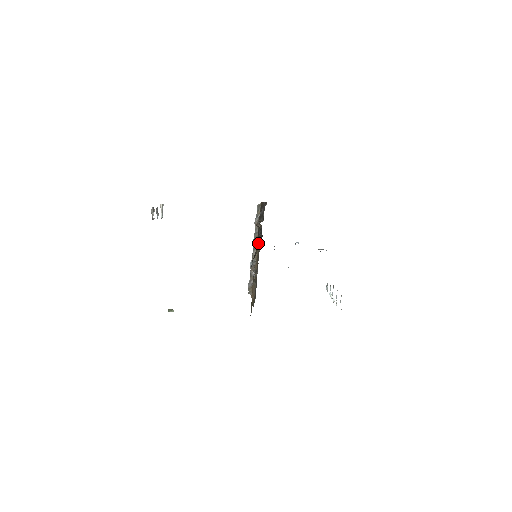
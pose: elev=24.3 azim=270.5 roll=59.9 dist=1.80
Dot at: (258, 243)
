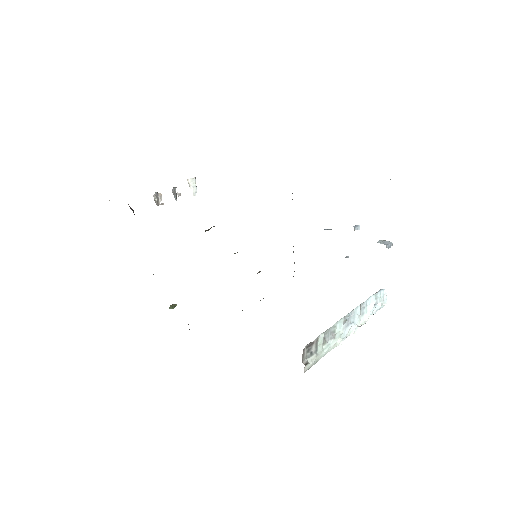
Dot at: occluded
